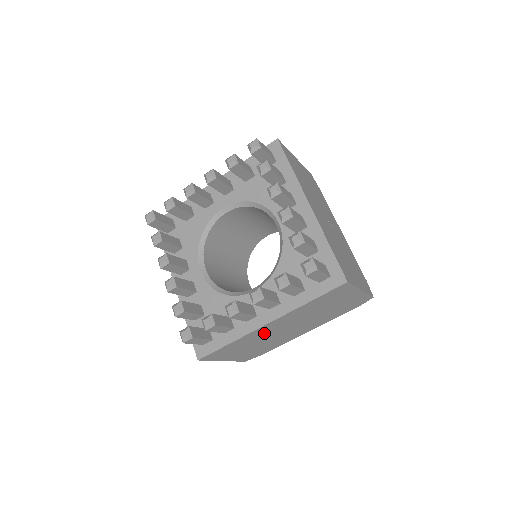
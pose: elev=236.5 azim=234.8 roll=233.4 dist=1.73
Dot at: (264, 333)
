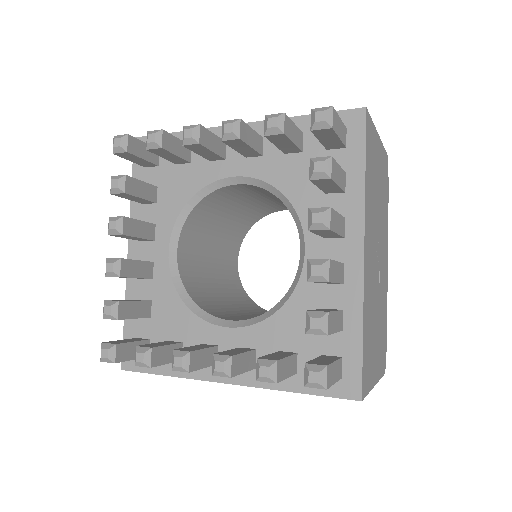
Dot at: occluded
